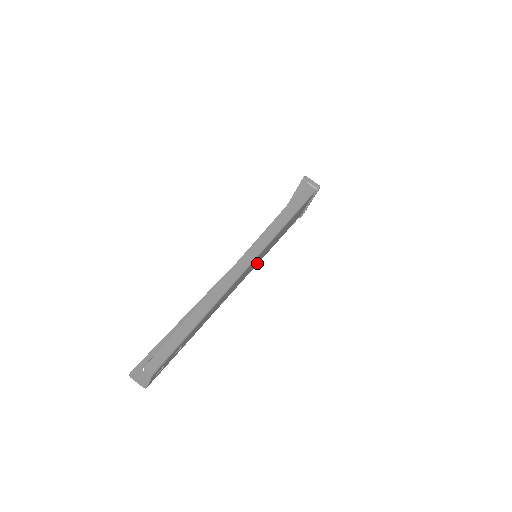
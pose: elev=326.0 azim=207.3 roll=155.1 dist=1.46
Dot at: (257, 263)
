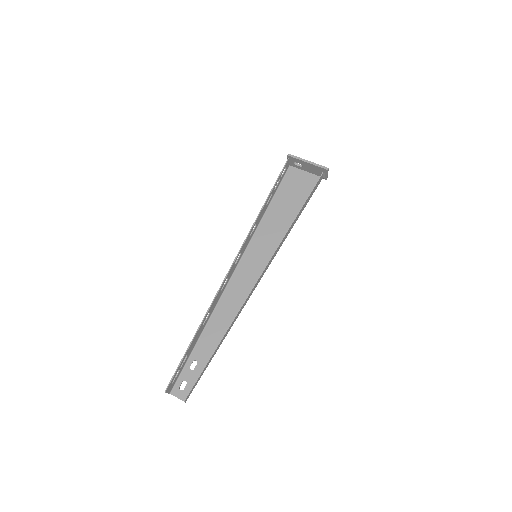
Dot at: (249, 249)
